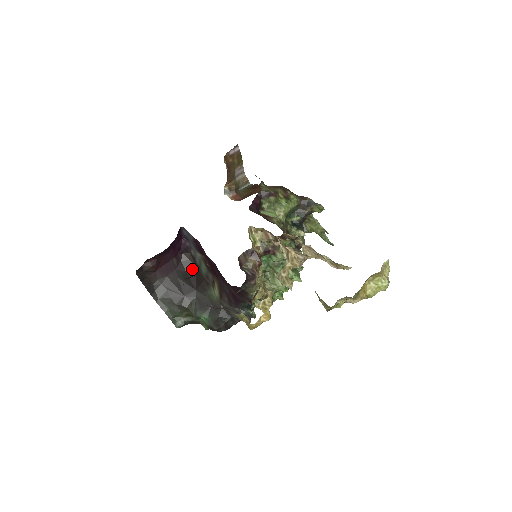
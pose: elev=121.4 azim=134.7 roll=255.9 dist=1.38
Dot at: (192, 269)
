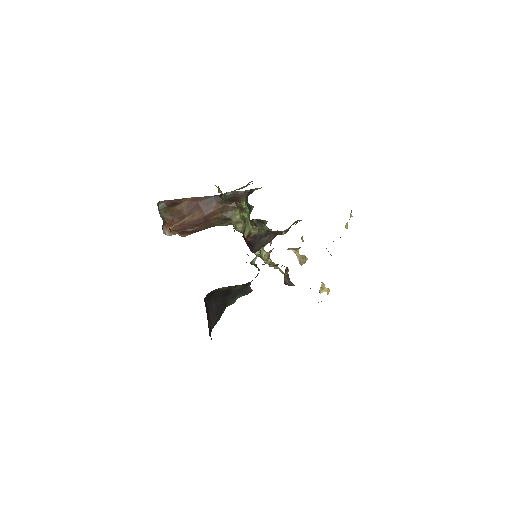
Dot at: (213, 295)
